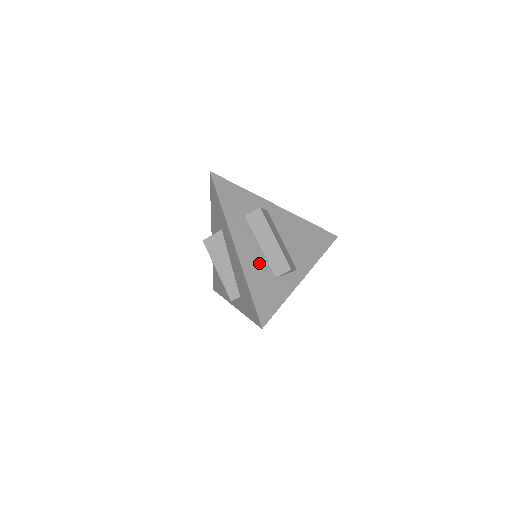
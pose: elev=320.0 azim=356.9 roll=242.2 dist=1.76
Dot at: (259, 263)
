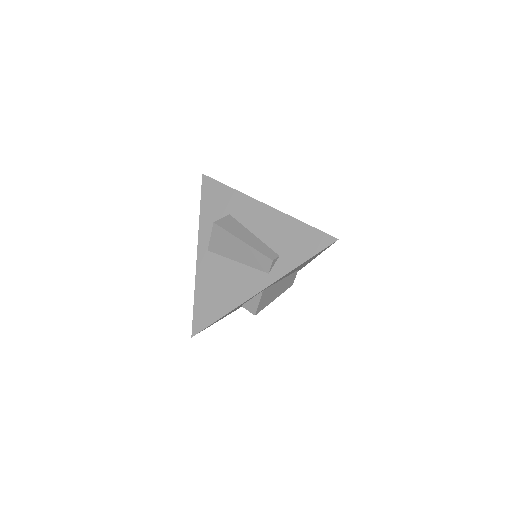
Dot at: occluded
